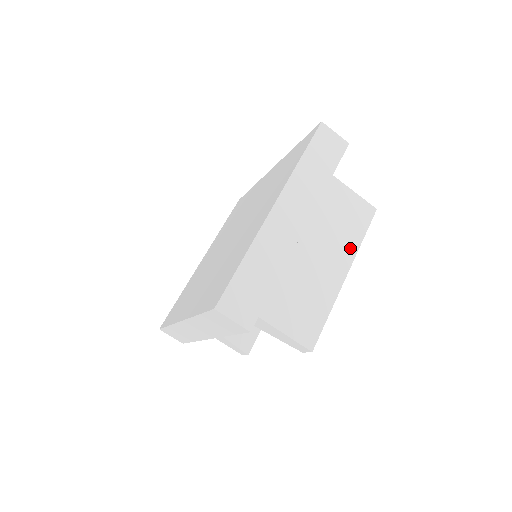
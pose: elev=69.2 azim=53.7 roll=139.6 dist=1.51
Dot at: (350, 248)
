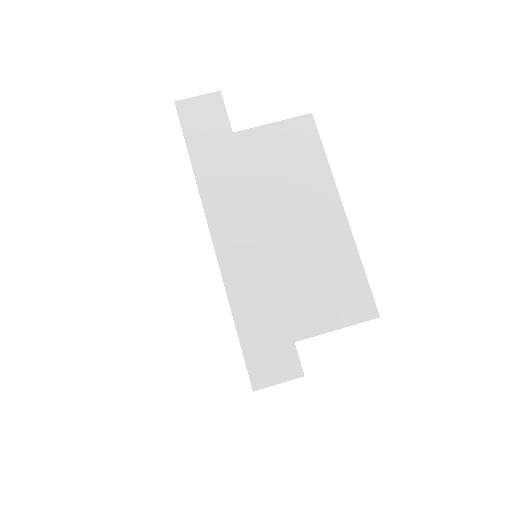
Dot at: (323, 182)
